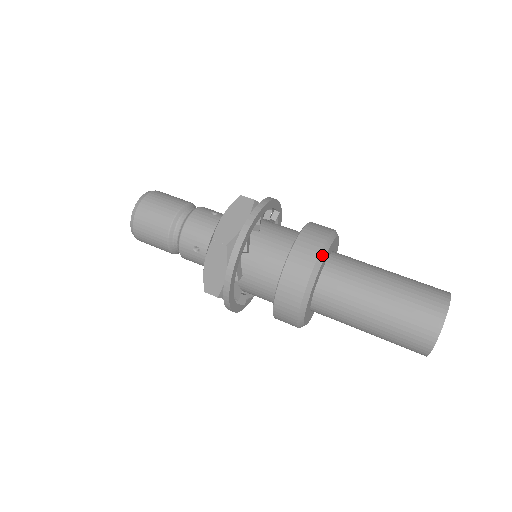
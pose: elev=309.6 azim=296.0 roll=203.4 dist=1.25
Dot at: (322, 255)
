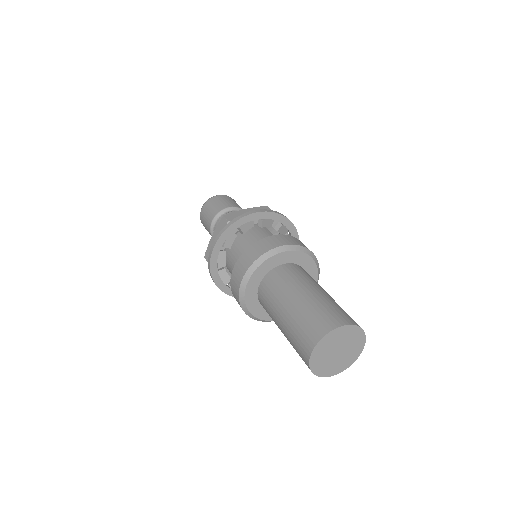
Dot at: (245, 280)
